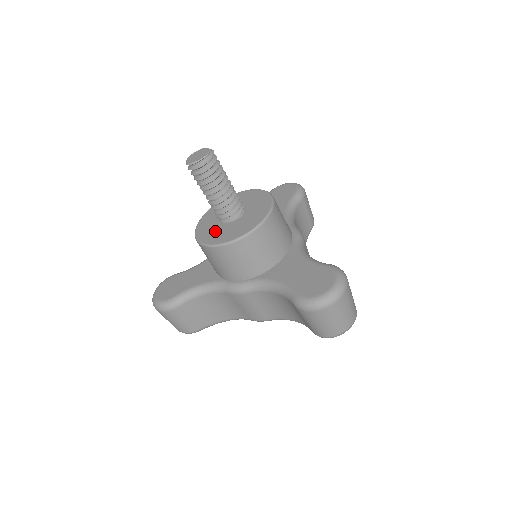
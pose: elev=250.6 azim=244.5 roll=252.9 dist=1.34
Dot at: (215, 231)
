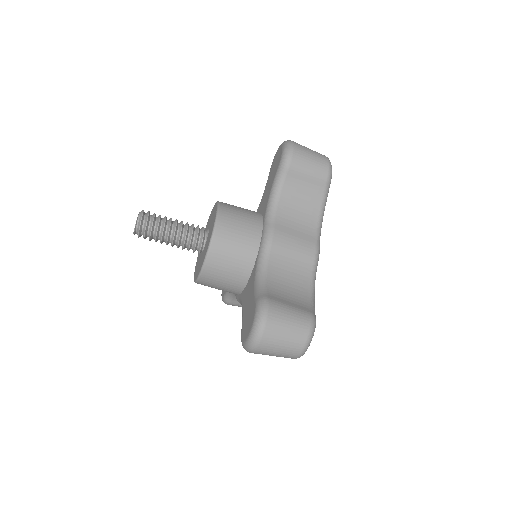
Dot at: (198, 261)
